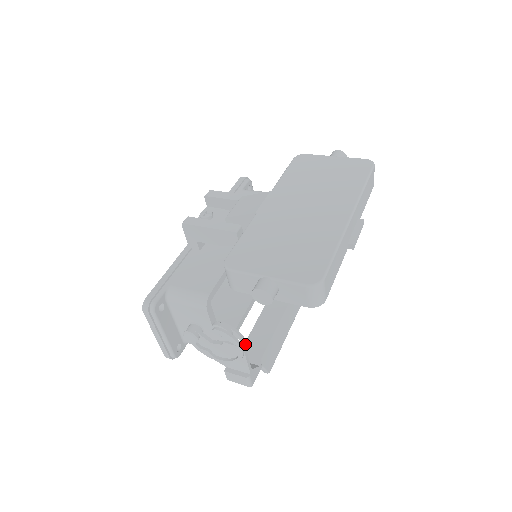
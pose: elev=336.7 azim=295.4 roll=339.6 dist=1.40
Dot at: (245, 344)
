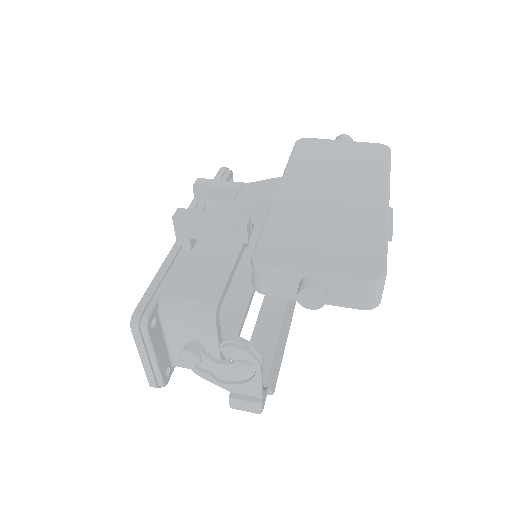
Dot at: (263, 362)
